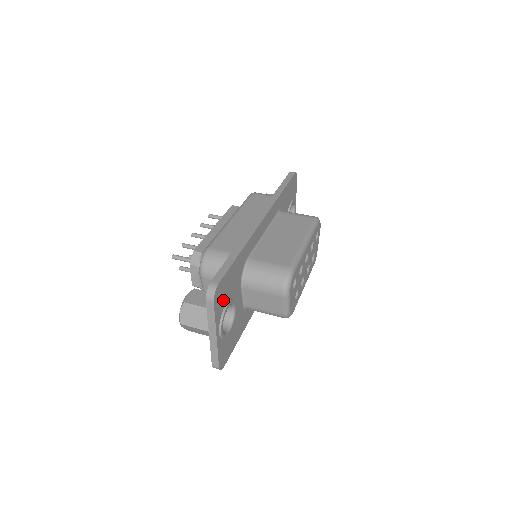
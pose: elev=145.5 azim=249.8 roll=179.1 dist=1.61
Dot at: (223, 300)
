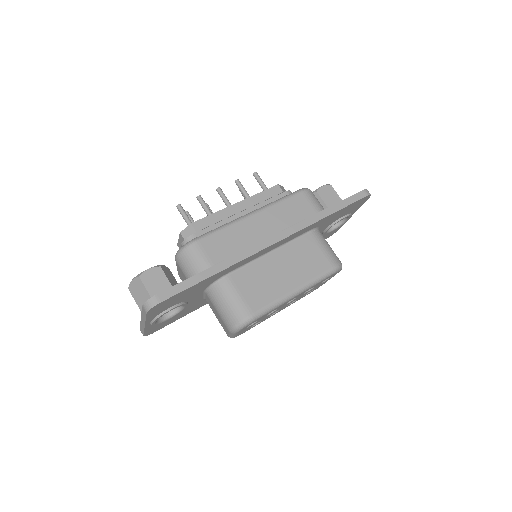
Dot at: (166, 307)
